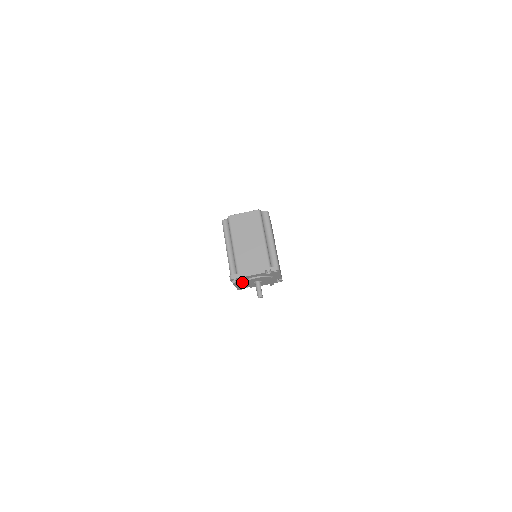
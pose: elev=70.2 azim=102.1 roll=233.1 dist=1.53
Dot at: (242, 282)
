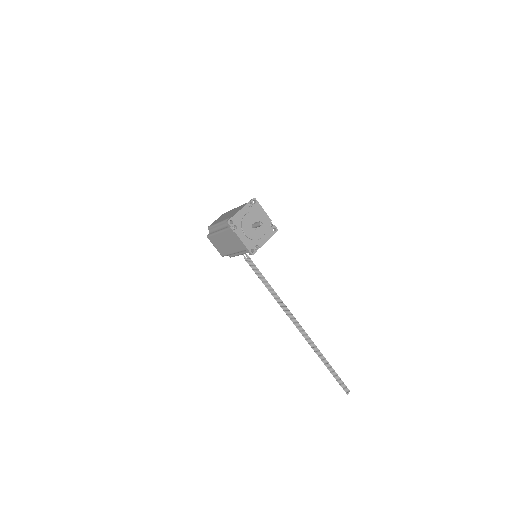
Dot at: (241, 228)
